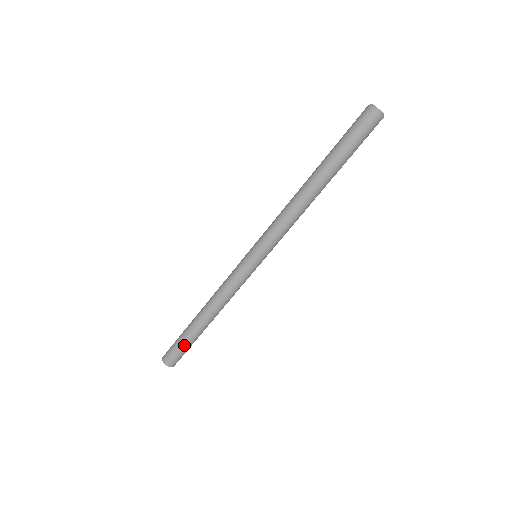
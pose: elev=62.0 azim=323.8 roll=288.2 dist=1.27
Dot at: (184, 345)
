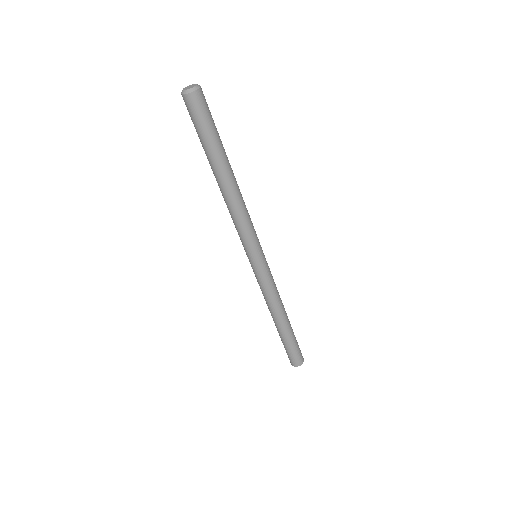
Dot at: (291, 346)
